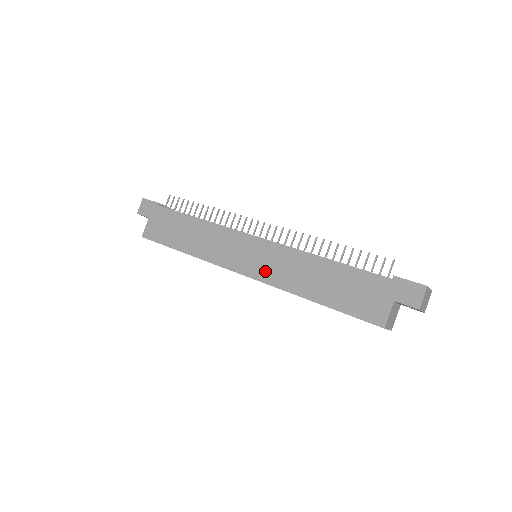
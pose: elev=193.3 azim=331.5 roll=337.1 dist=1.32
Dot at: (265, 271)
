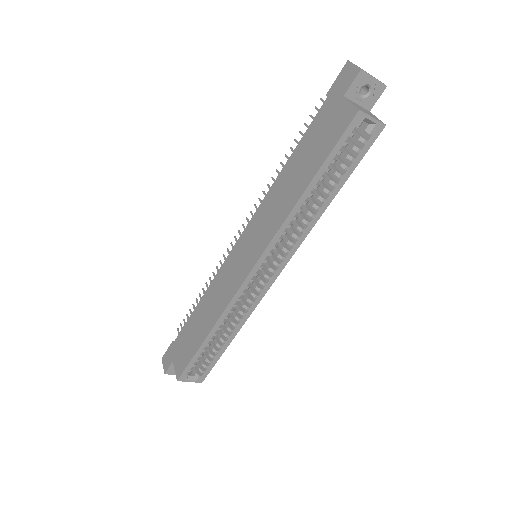
Dot at: (261, 240)
